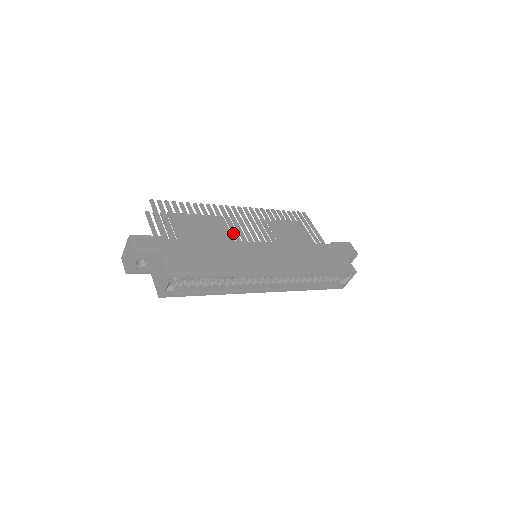
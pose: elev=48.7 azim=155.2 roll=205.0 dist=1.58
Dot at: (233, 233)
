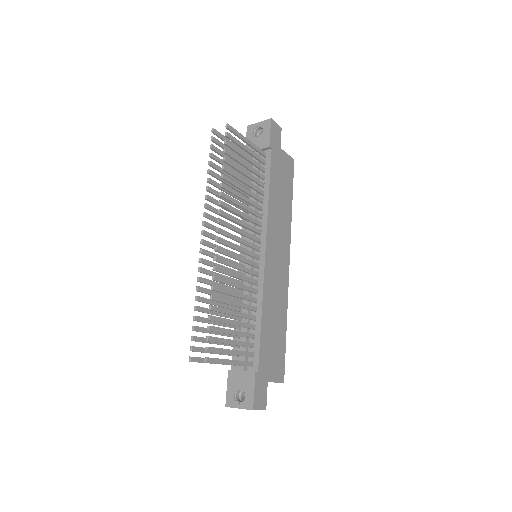
Dot at: occluded
